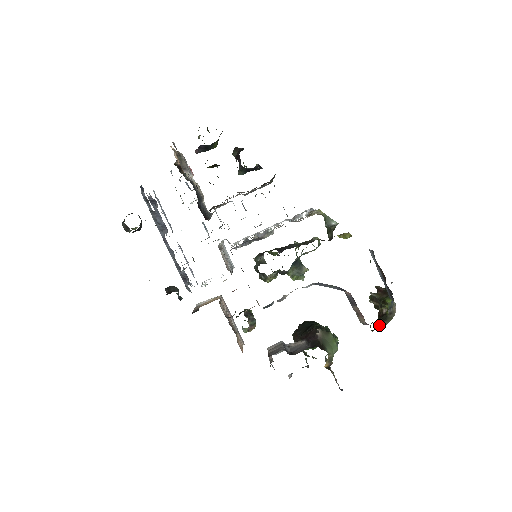
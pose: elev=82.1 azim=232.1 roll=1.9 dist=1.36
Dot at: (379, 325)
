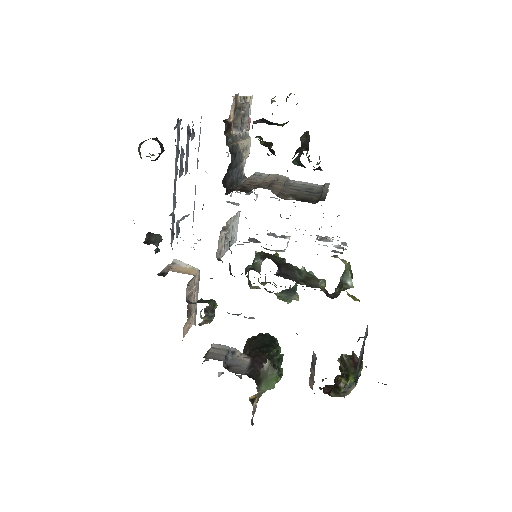
Dot at: (328, 390)
